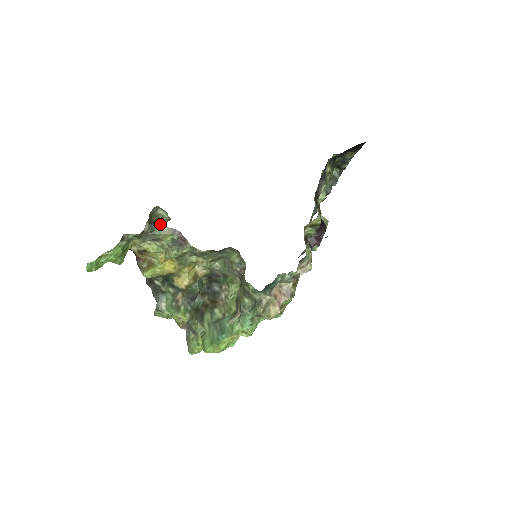
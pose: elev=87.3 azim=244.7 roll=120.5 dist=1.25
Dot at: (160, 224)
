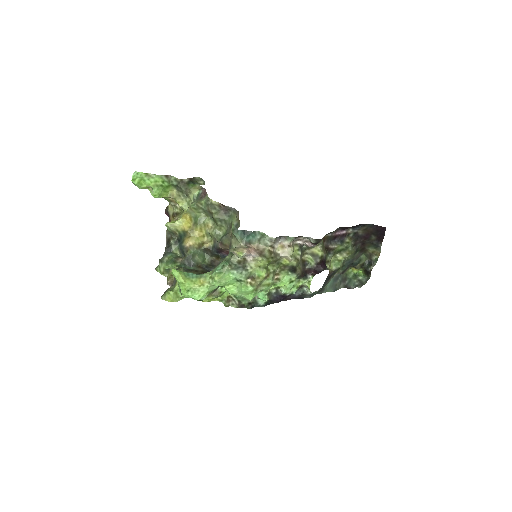
Dot at: (196, 183)
